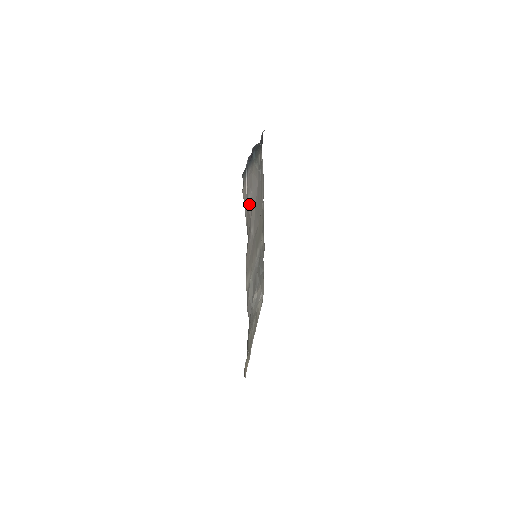
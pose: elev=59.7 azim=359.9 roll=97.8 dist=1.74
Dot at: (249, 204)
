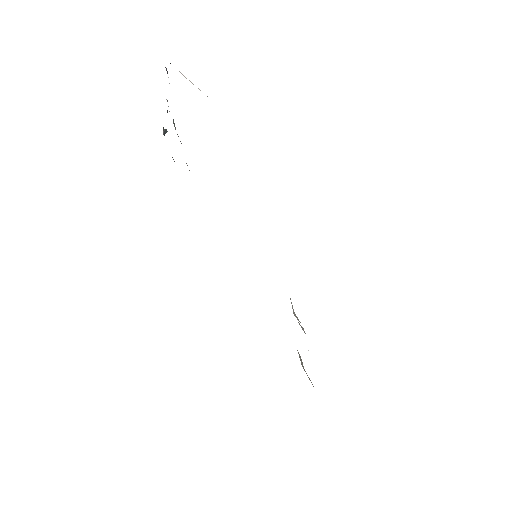
Dot at: occluded
